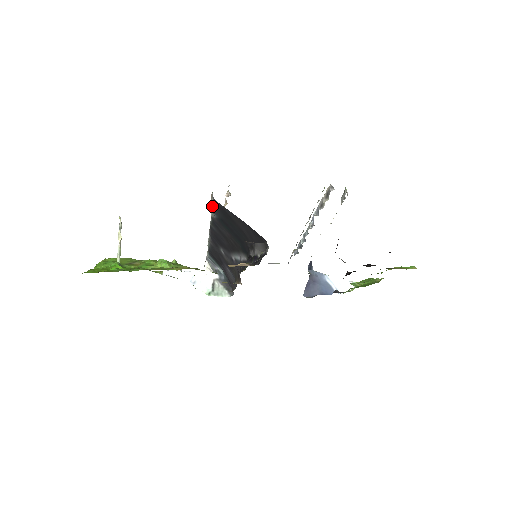
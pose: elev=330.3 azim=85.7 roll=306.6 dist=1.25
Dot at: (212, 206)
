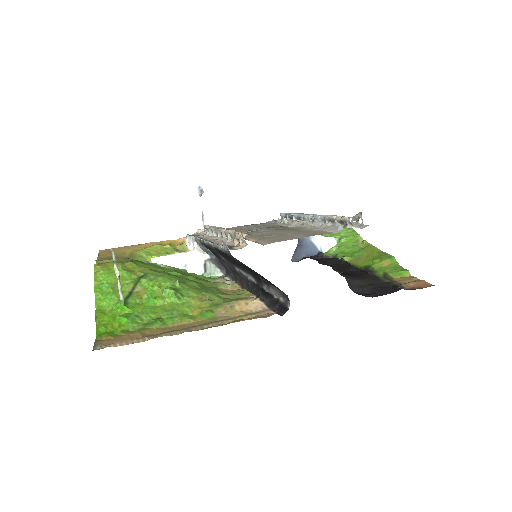
Dot at: (225, 252)
